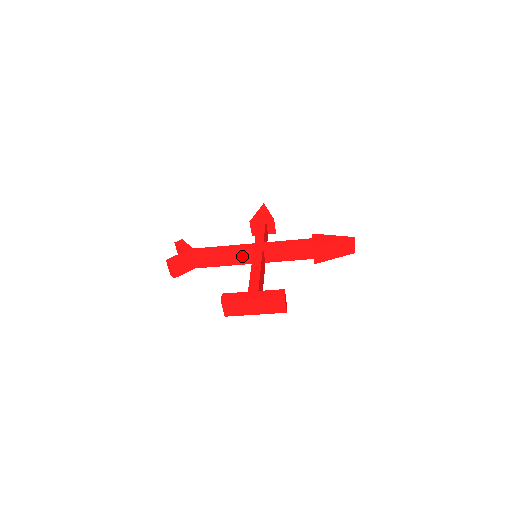
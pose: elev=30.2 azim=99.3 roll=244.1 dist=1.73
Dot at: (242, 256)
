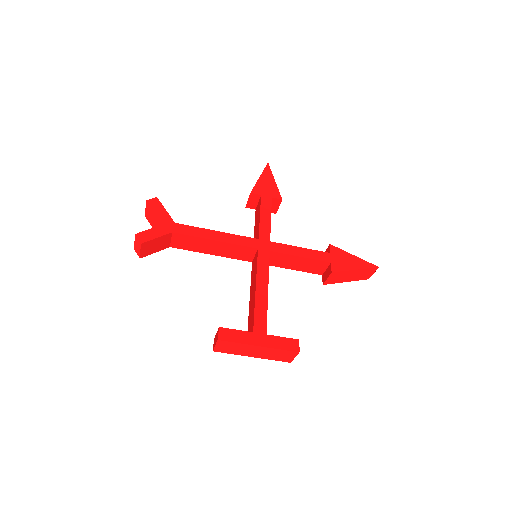
Dot at: (238, 251)
